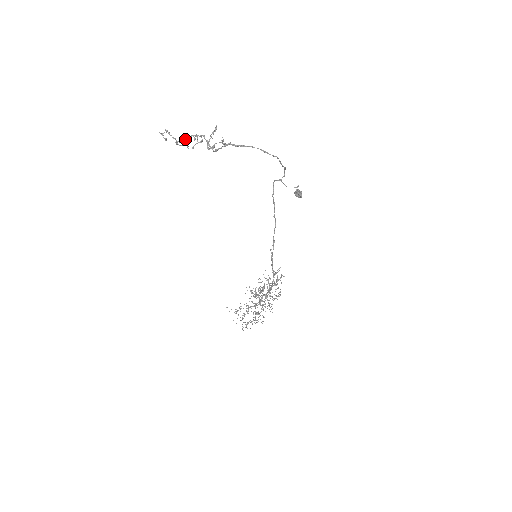
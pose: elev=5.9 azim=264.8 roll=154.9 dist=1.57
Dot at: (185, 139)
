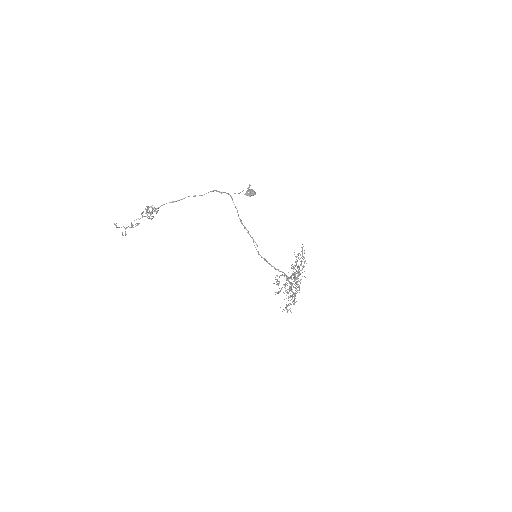
Dot at: occluded
